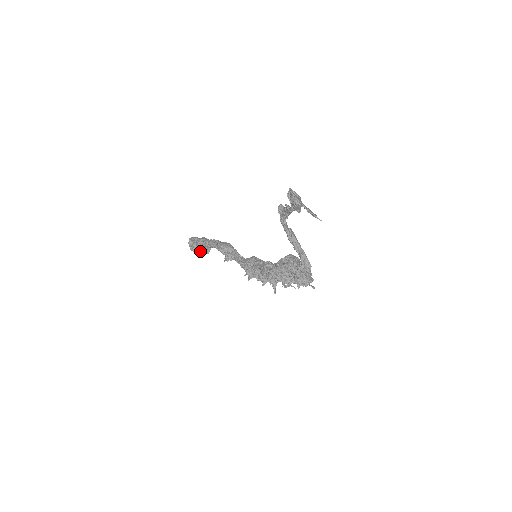
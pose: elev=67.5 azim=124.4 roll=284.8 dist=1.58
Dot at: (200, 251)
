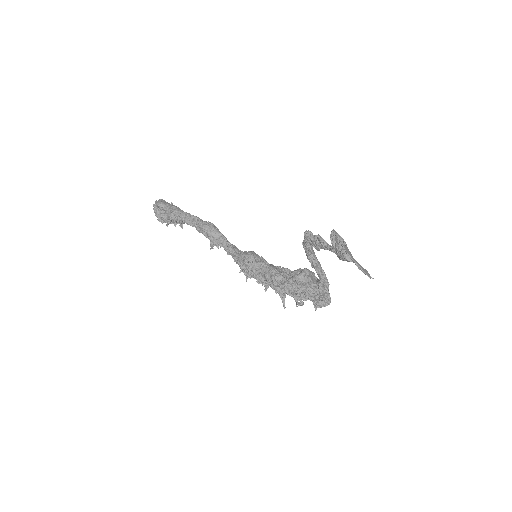
Dot at: occluded
